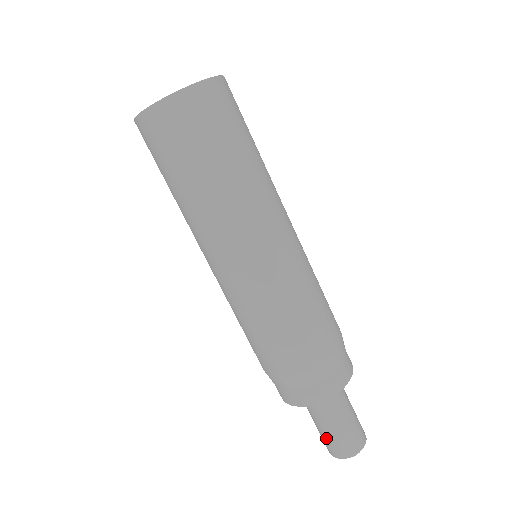
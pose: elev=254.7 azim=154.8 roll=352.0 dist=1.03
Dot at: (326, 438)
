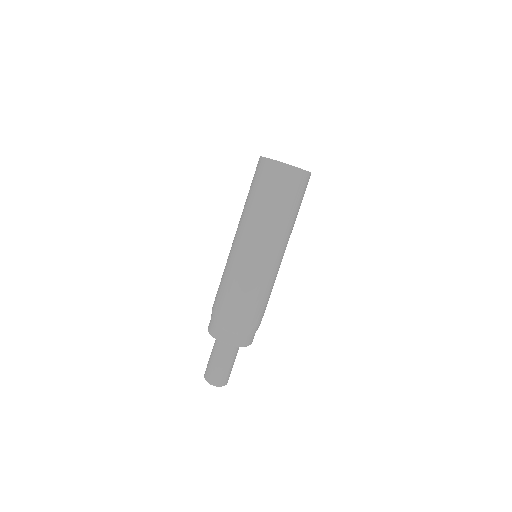
Dot at: (210, 366)
